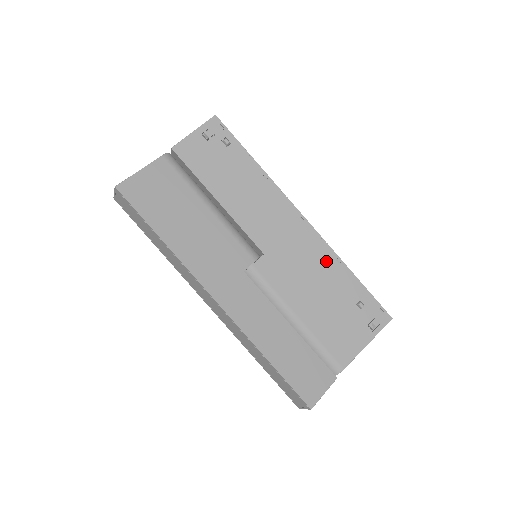
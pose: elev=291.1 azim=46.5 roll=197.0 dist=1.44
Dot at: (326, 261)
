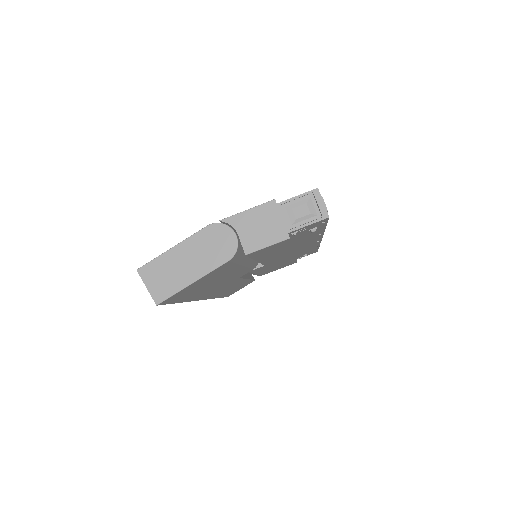
Dot at: occluded
